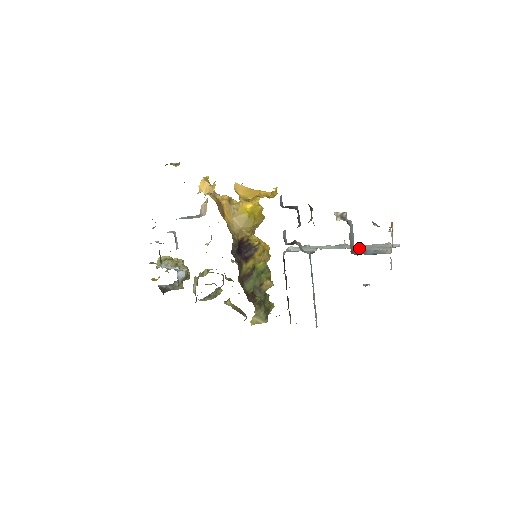
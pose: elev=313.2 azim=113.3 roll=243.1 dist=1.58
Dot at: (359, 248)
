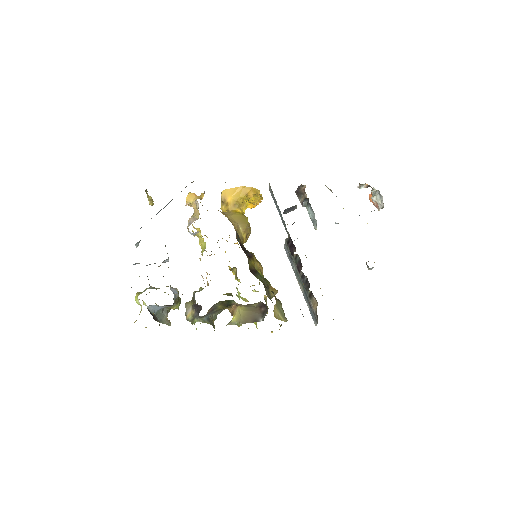
Dot at: occluded
